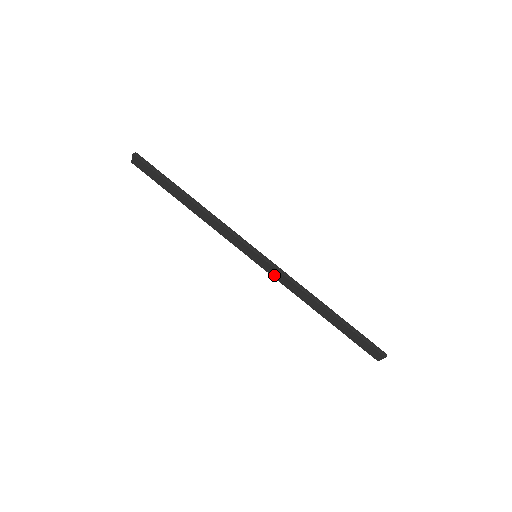
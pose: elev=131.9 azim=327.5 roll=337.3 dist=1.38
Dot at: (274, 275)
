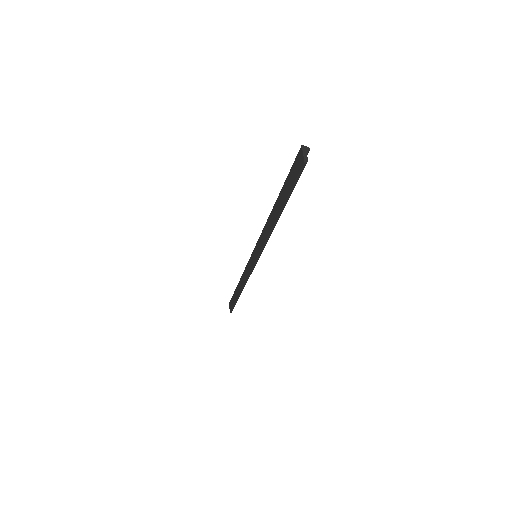
Dot at: (260, 248)
